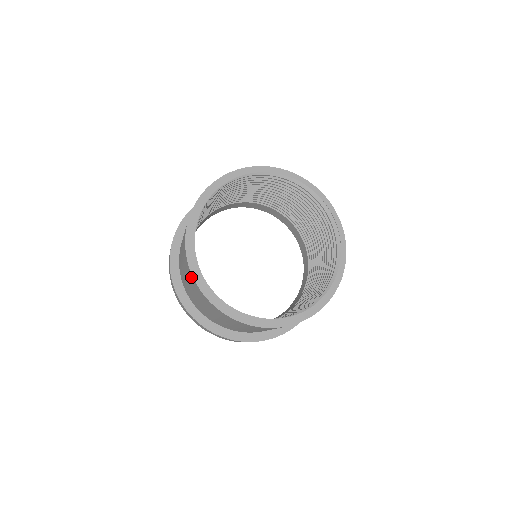
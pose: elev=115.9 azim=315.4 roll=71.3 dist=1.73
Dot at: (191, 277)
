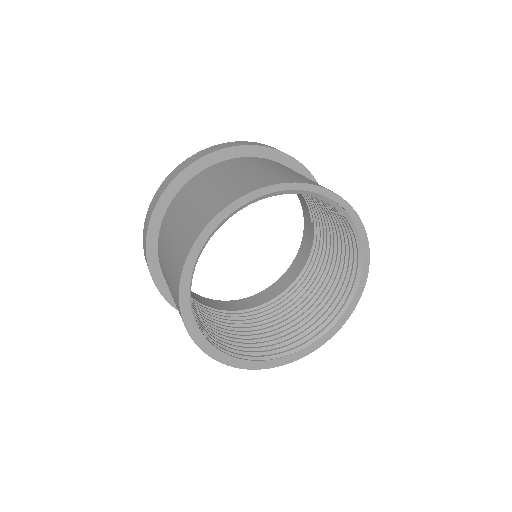
Dot at: occluded
